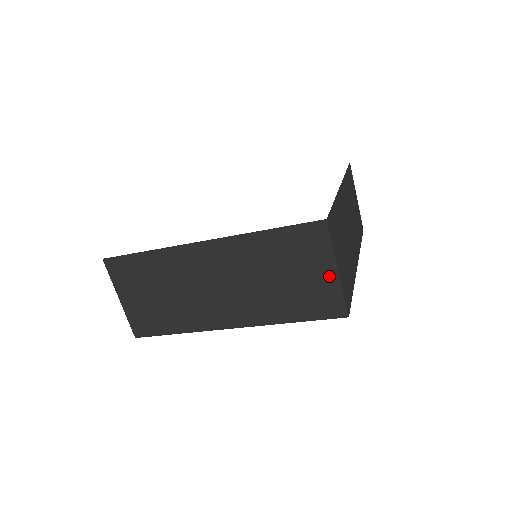
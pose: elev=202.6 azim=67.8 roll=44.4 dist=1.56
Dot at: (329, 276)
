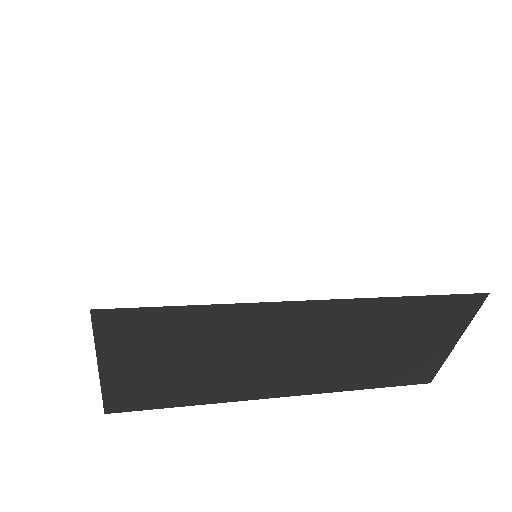
Dot at: (443, 347)
